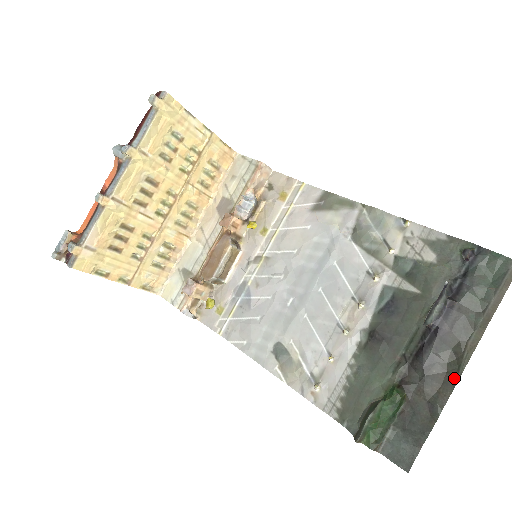
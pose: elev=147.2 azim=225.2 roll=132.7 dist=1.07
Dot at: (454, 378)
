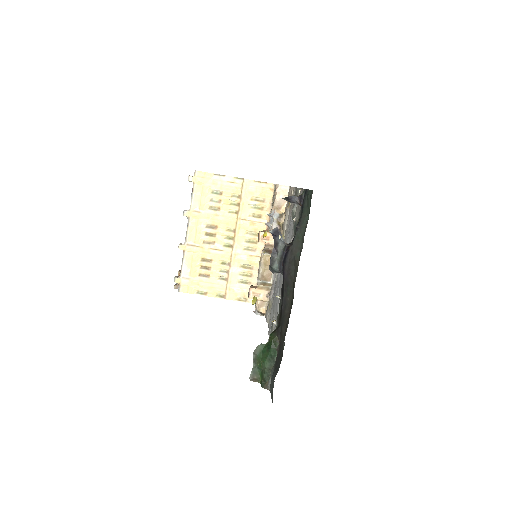
Dot at: occluded
